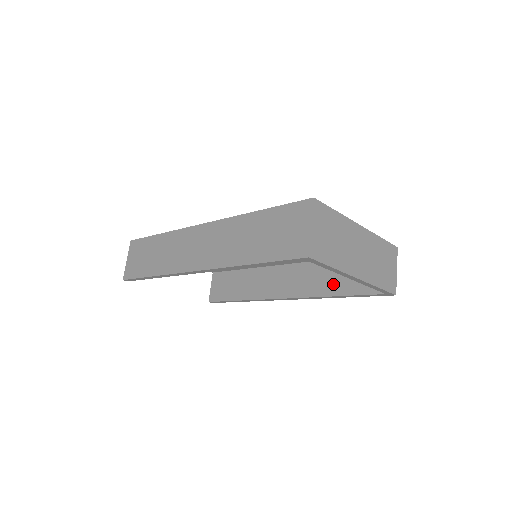
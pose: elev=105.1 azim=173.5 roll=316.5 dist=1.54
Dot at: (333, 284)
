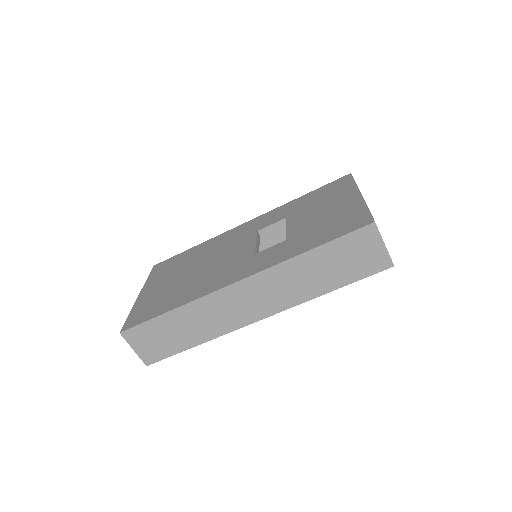
Dot at: occluded
